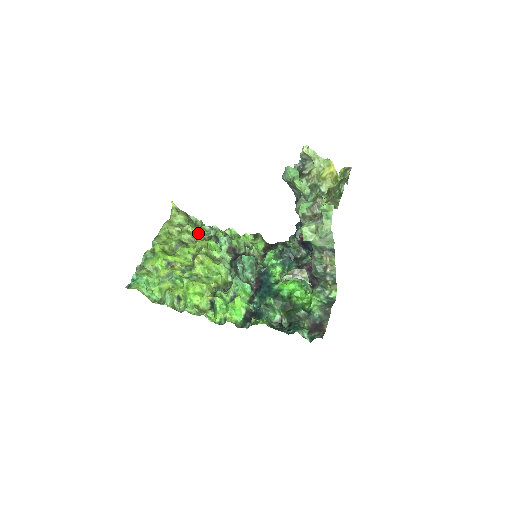
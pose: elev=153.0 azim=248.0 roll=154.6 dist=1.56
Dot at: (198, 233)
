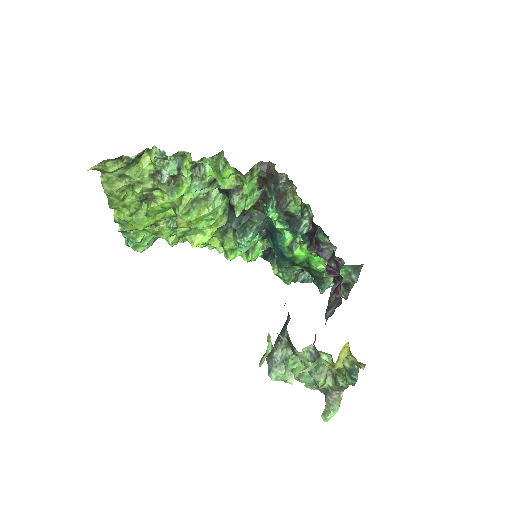
Dot at: (153, 171)
